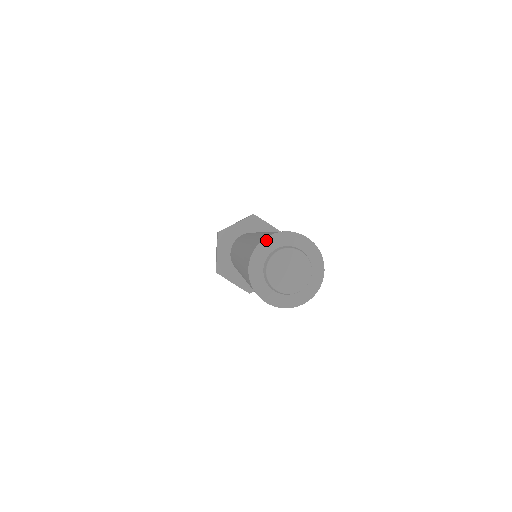
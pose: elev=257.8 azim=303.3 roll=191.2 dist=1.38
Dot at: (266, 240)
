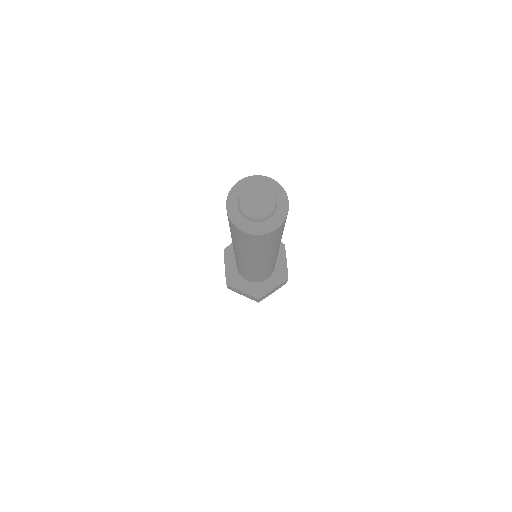
Dot at: (237, 183)
